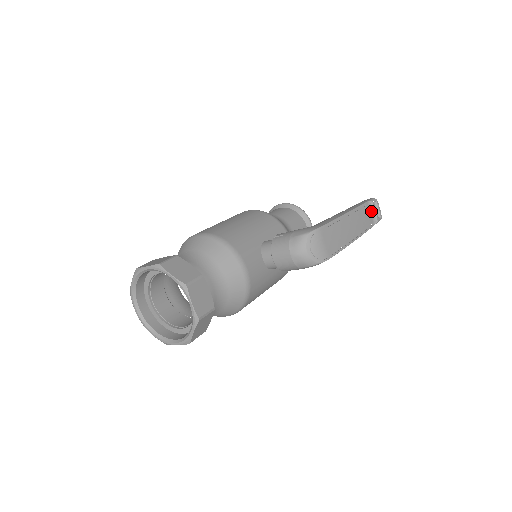
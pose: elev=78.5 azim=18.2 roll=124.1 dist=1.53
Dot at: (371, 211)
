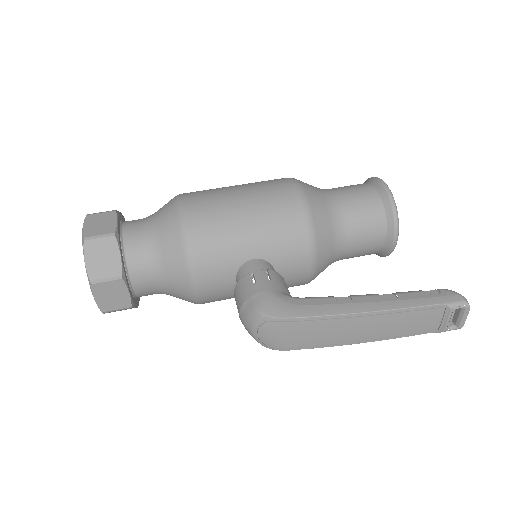
Dot at: (439, 316)
